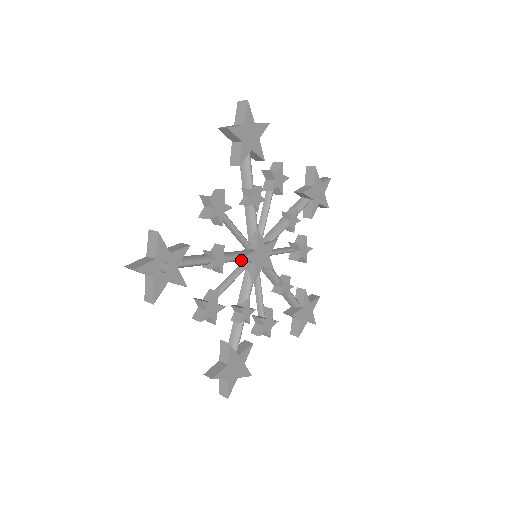
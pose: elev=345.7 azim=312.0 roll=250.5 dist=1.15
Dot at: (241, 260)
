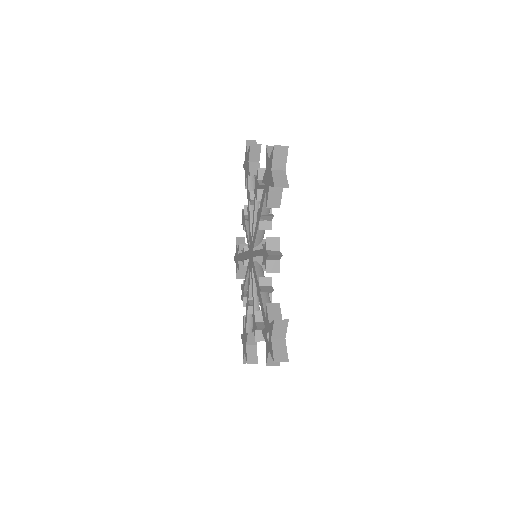
Dot at: occluded
